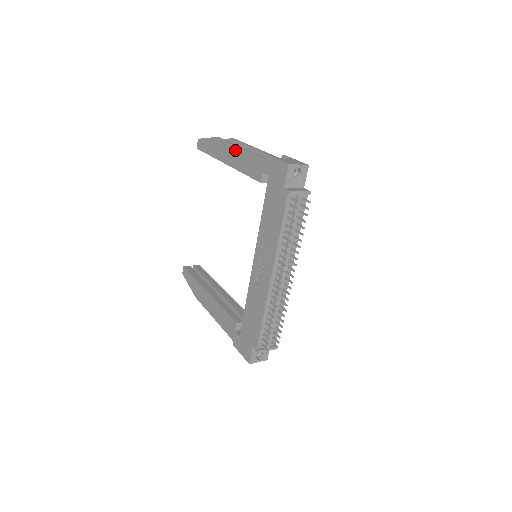
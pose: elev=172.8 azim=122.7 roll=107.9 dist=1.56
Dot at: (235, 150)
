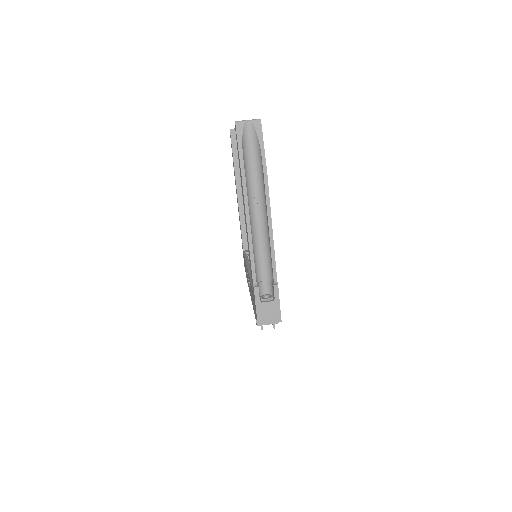
Dot at: (246, 225)
